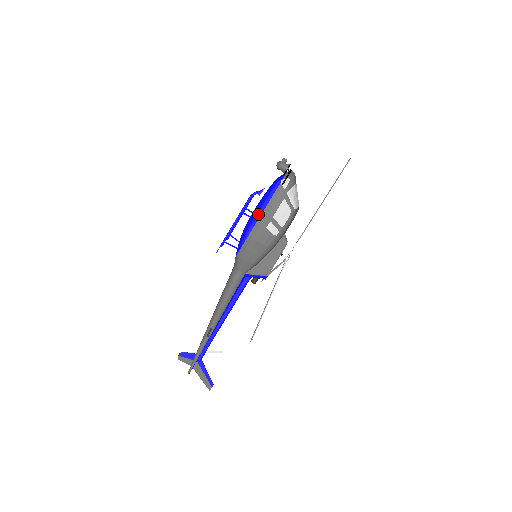
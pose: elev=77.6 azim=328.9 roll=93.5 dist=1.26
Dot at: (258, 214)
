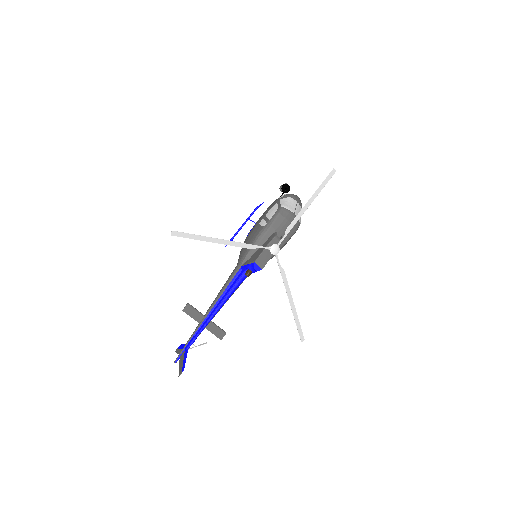
Dot at: (259, 219)
